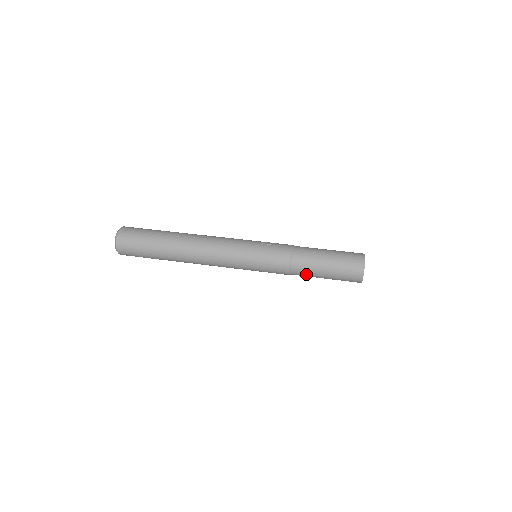
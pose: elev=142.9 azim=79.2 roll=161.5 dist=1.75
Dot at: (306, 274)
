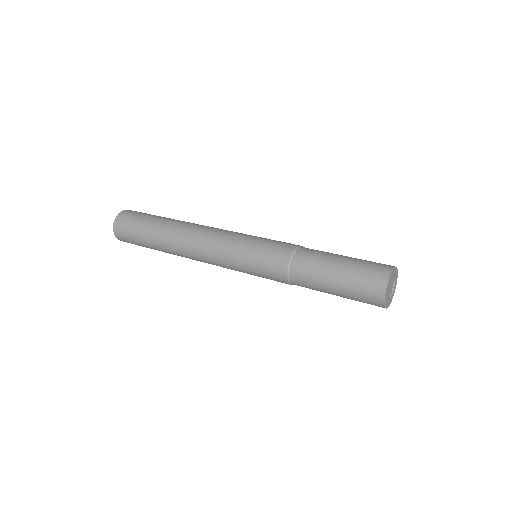
Dot at: (309, 272)
